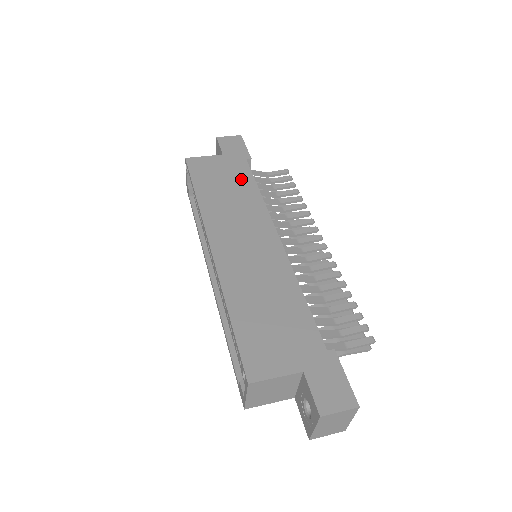
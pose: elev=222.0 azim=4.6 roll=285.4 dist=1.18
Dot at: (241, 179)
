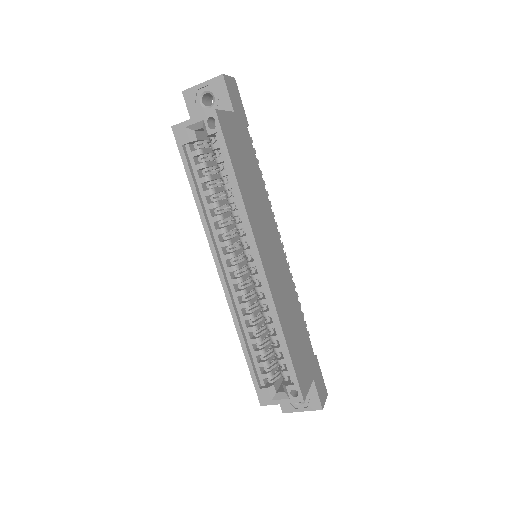
Dot at: (252, 160)
